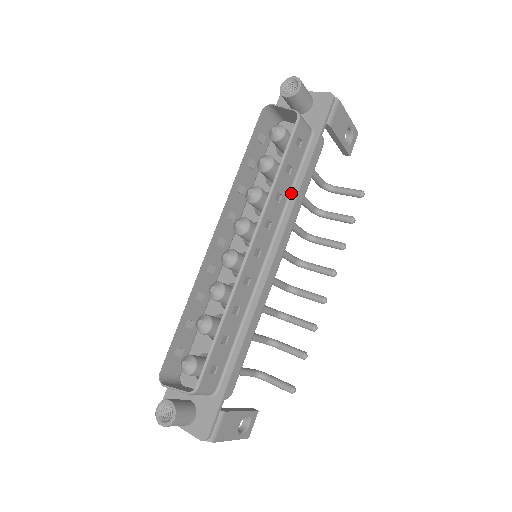
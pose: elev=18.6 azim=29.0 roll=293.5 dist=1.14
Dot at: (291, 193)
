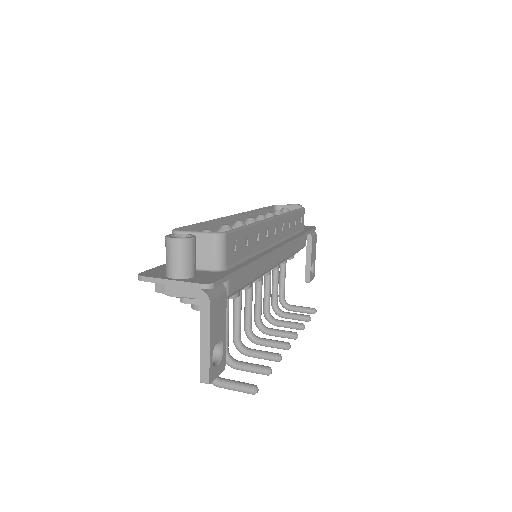
Dot at: (292, 236)
